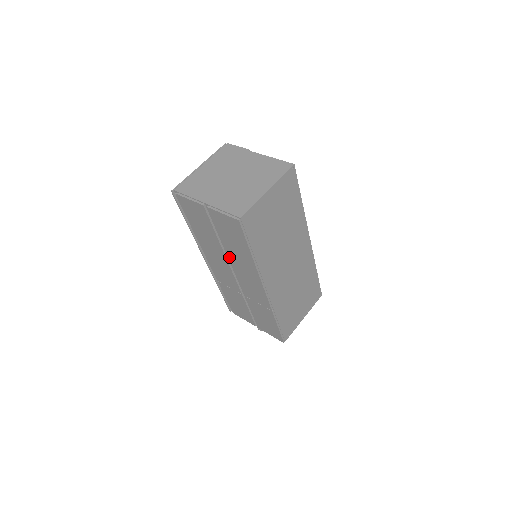
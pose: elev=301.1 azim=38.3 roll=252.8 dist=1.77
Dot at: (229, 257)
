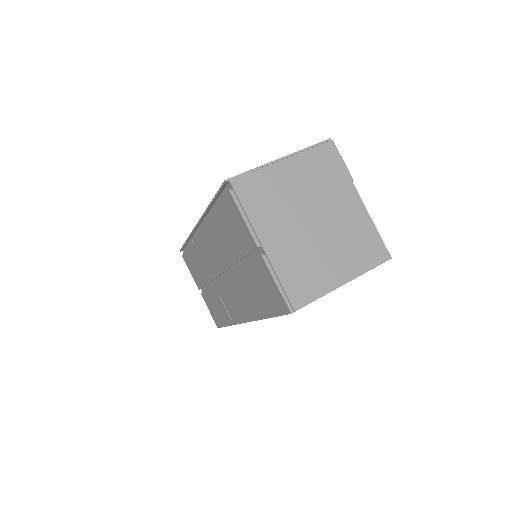
Dot at: (234, 274)
